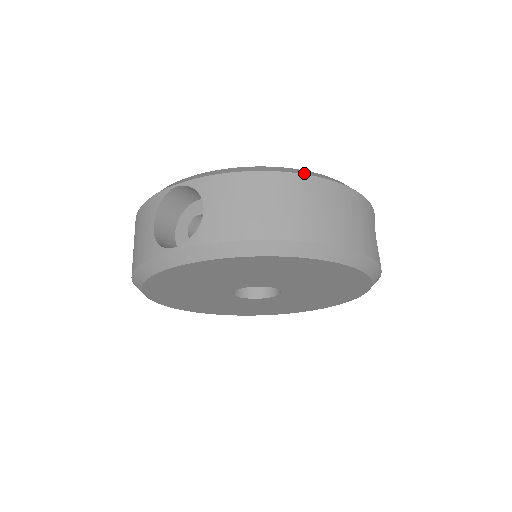
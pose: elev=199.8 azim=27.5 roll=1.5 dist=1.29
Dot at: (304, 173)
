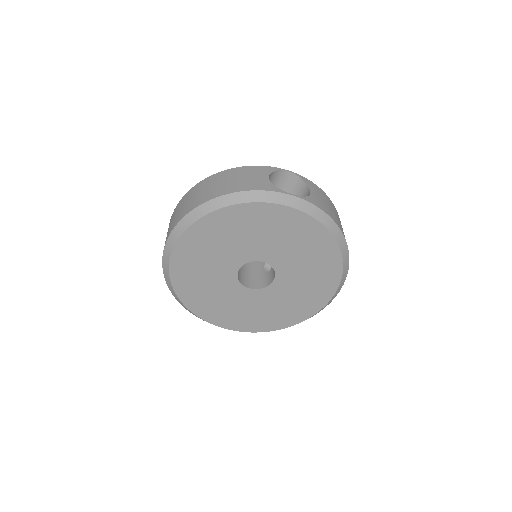
Dot at: occluded
